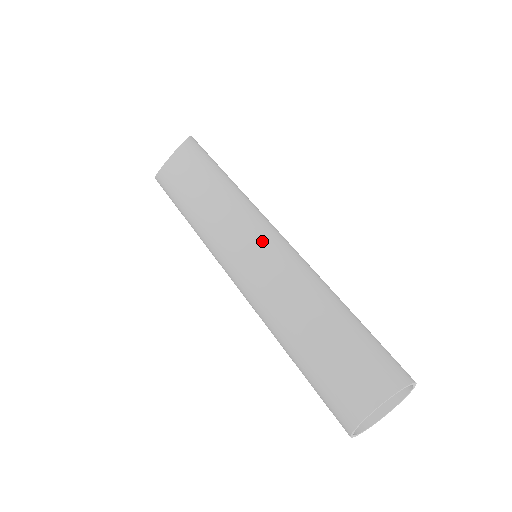
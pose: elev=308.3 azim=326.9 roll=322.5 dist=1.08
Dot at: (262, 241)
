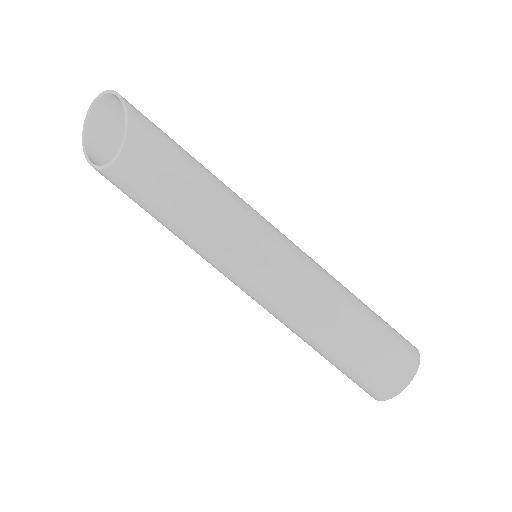
Dot at: (276, 259)
